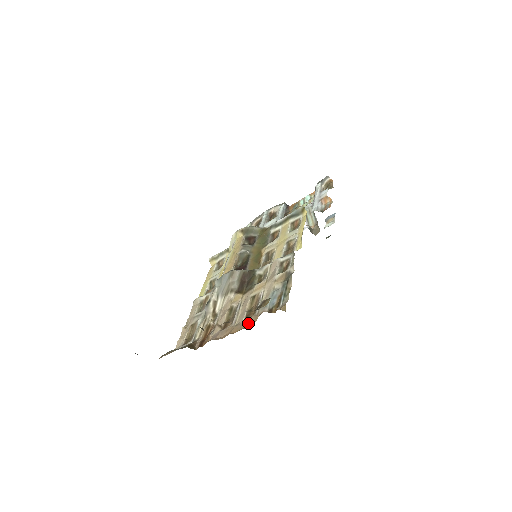
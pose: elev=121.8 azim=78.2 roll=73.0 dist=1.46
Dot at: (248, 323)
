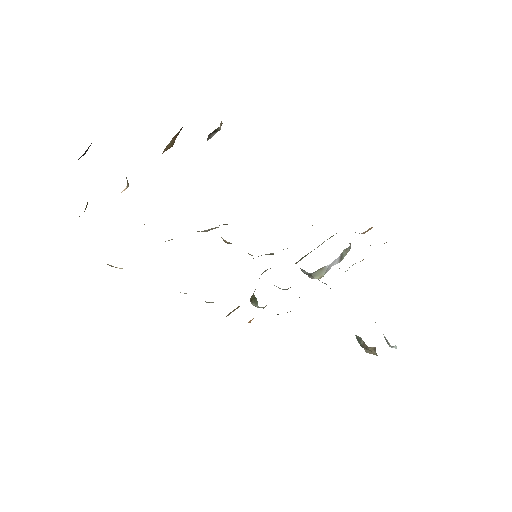
Dot at: occluded
